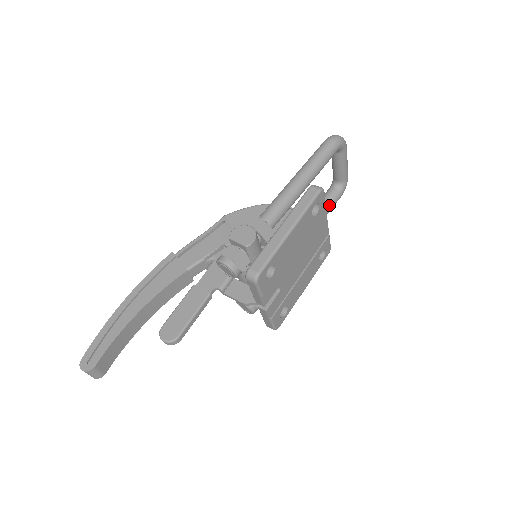
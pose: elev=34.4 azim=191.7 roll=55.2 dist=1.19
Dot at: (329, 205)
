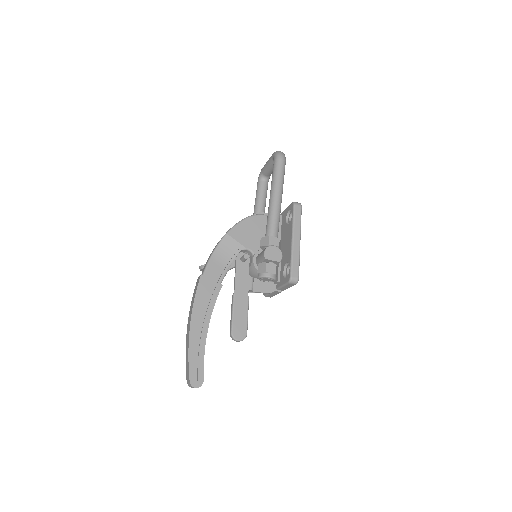
Dot at: (266, 196)
